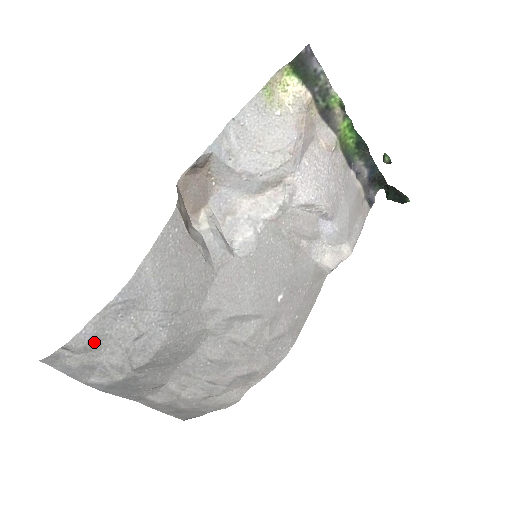
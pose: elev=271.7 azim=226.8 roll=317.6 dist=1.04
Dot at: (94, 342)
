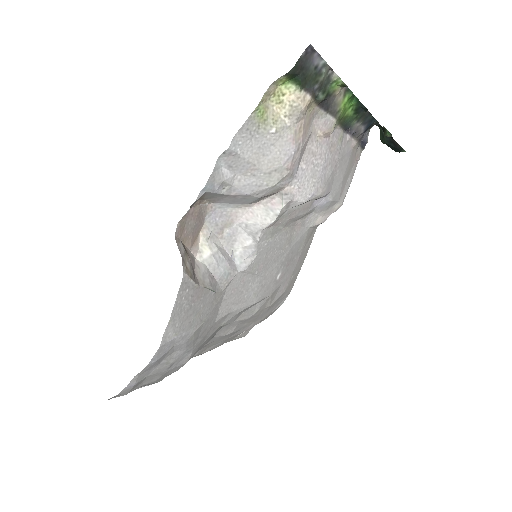
Dot at: (137, 384)
